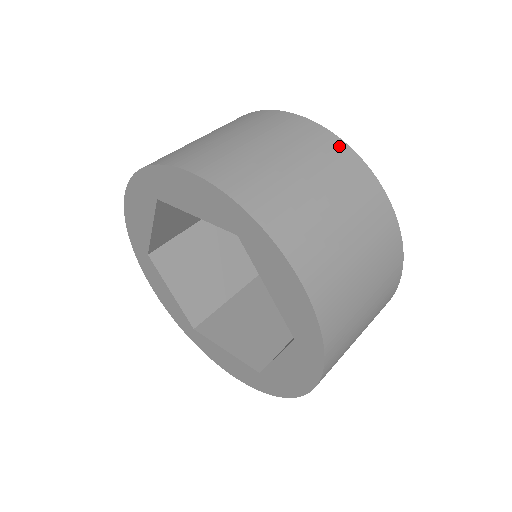
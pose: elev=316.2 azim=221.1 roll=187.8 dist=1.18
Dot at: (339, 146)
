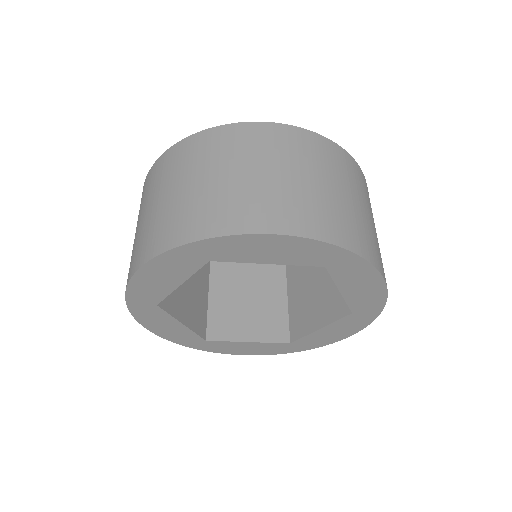
Dot at: (333, 147)
